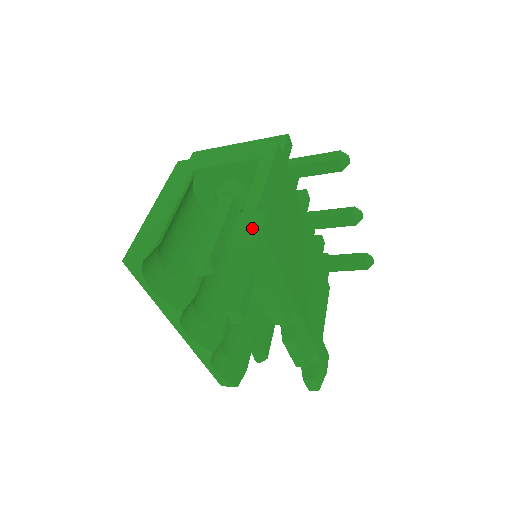
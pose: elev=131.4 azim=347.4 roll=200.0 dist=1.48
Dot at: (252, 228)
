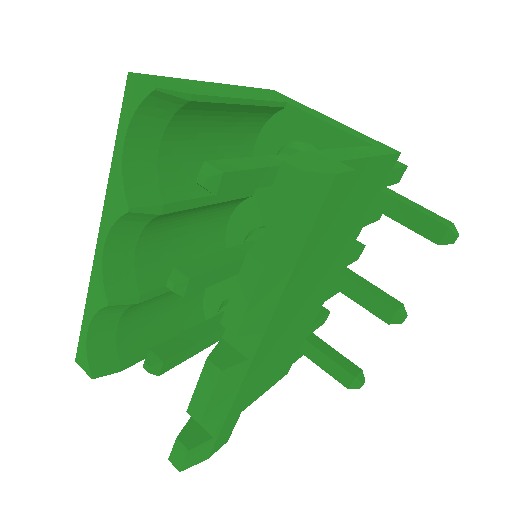
Dot at: (324, 164)
